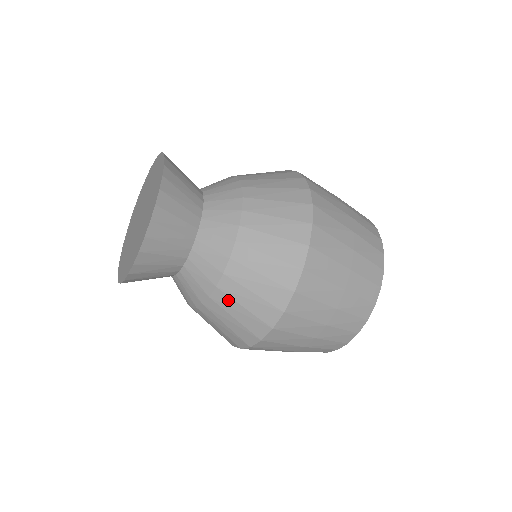
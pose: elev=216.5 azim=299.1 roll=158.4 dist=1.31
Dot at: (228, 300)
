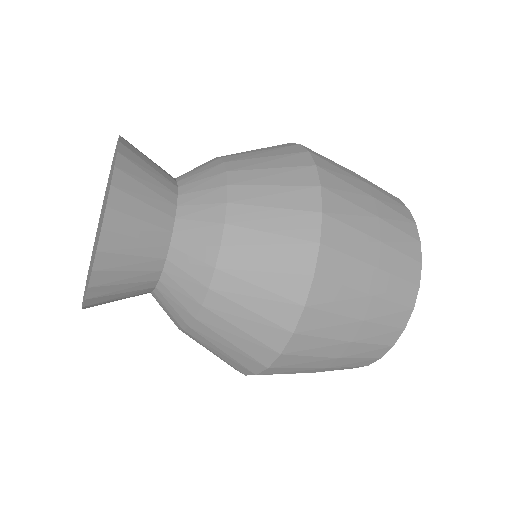
Dot at: occluded
